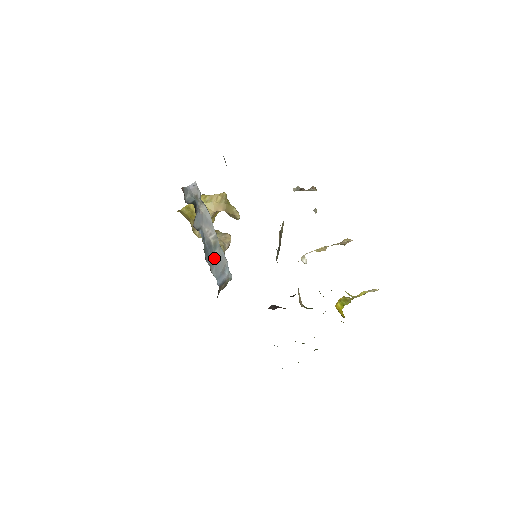
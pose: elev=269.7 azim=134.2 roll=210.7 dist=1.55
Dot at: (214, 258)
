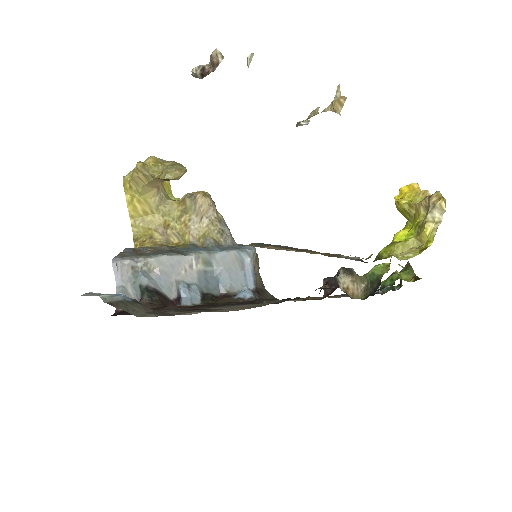
Dot at: (221, 275)
